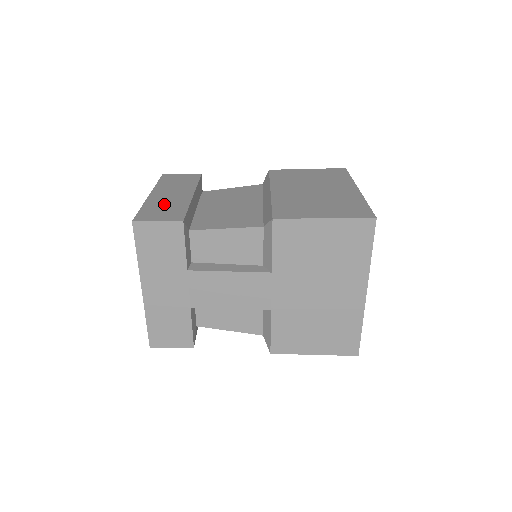
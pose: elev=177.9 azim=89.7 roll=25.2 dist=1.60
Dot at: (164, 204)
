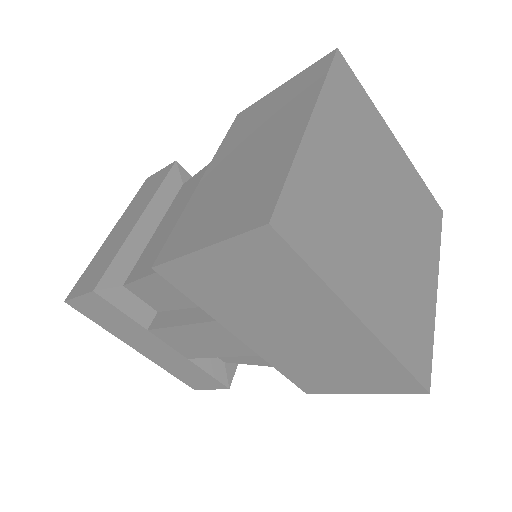
Dot at: (105, 253)
